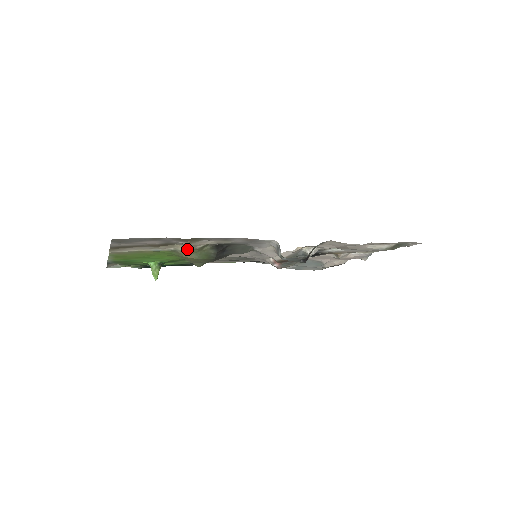
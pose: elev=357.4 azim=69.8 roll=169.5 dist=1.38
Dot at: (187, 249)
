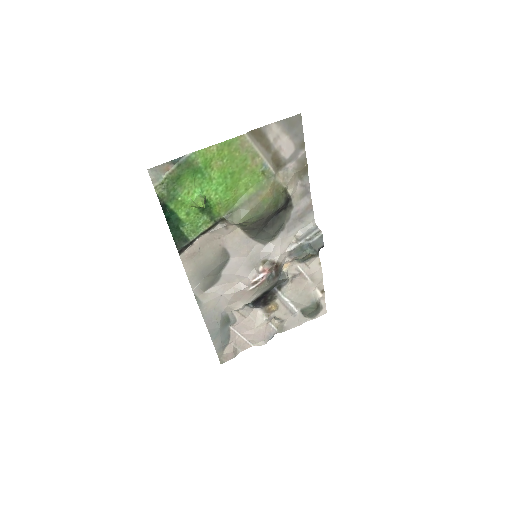
Dot at: (280, 182)
